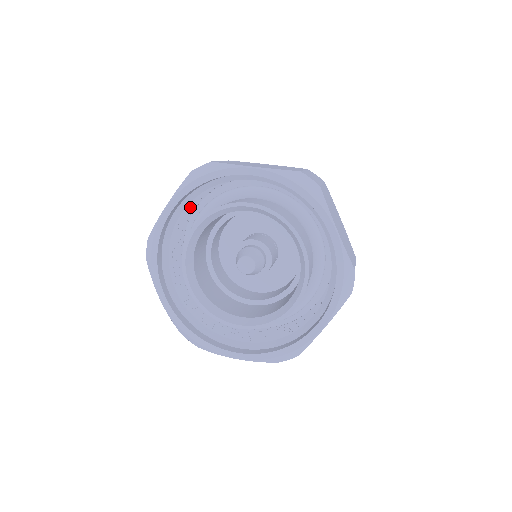
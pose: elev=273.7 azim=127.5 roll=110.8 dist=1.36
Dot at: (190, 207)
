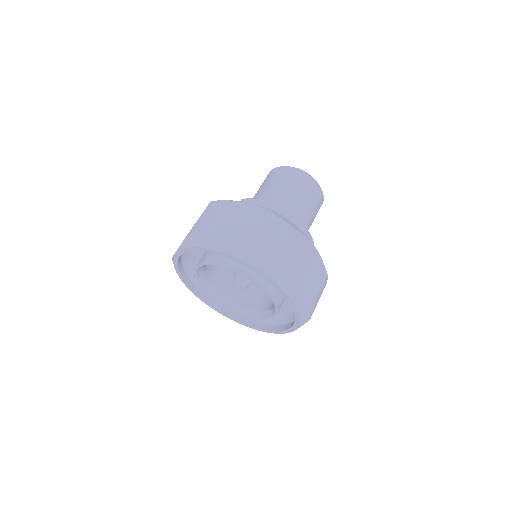
Dot at: occluded
